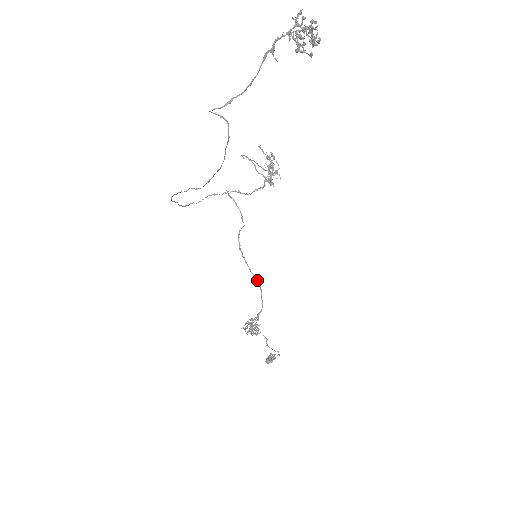
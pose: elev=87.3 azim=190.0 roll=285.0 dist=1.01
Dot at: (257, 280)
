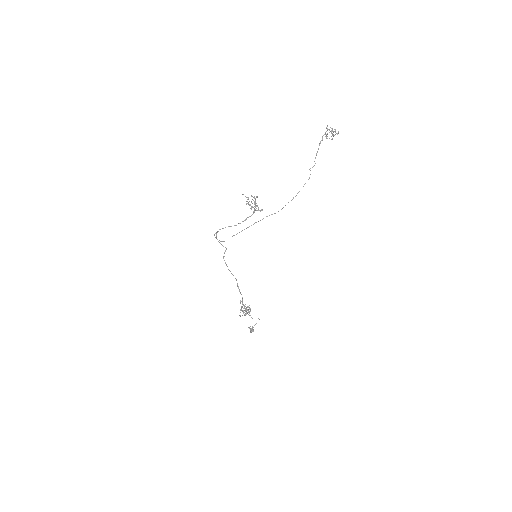
Dot at: occluded
